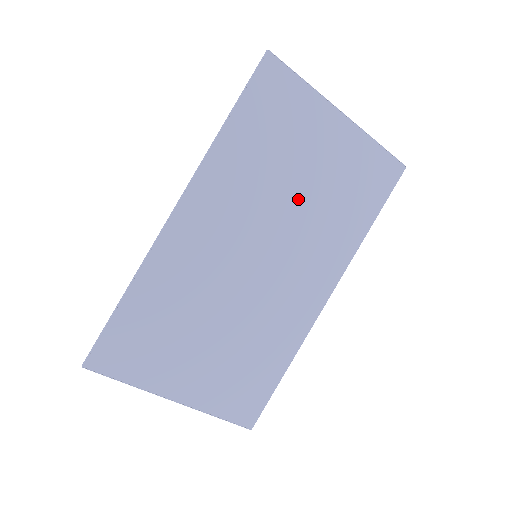
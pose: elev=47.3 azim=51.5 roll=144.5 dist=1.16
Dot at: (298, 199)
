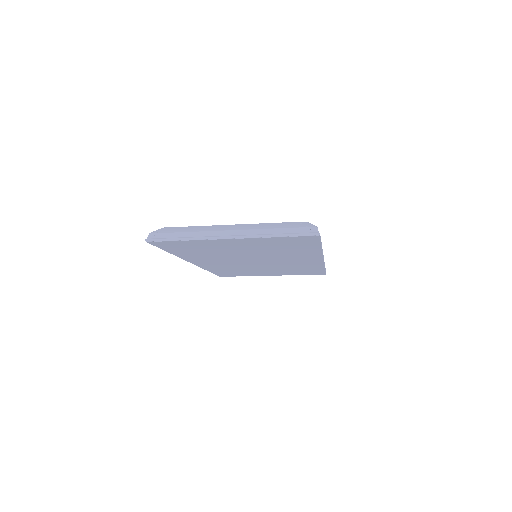
Dot at: (250, 253)
